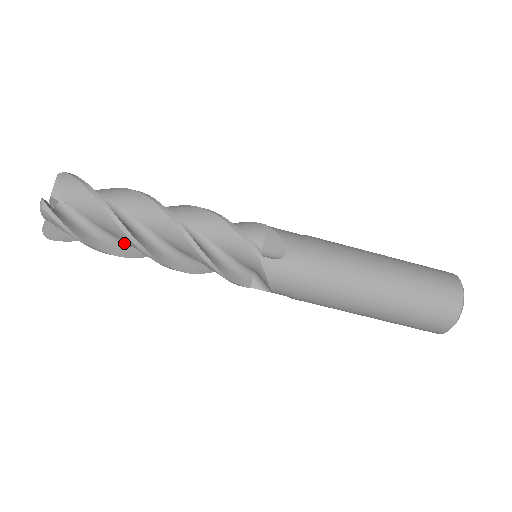
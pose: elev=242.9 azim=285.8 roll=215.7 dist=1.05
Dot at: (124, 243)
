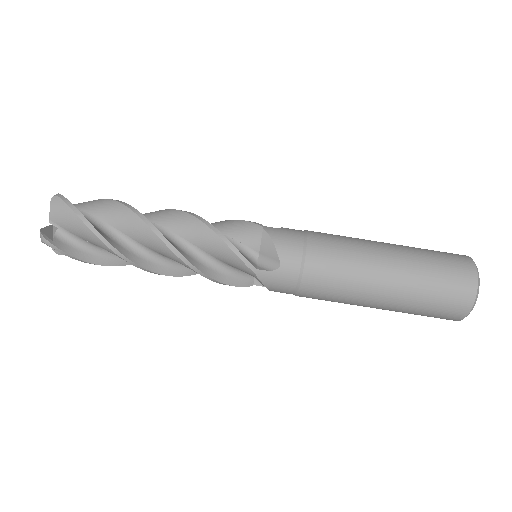
Dot at: (122, 242)
